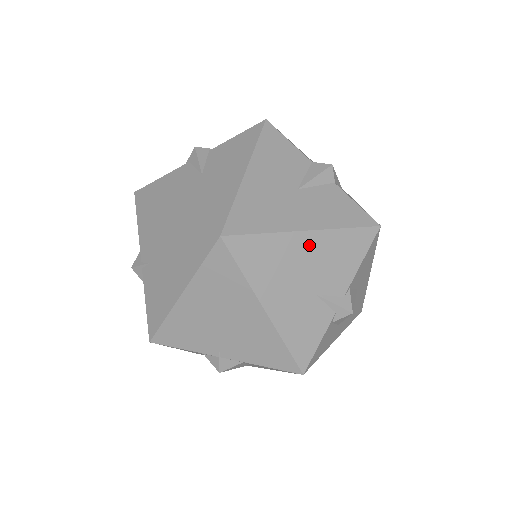
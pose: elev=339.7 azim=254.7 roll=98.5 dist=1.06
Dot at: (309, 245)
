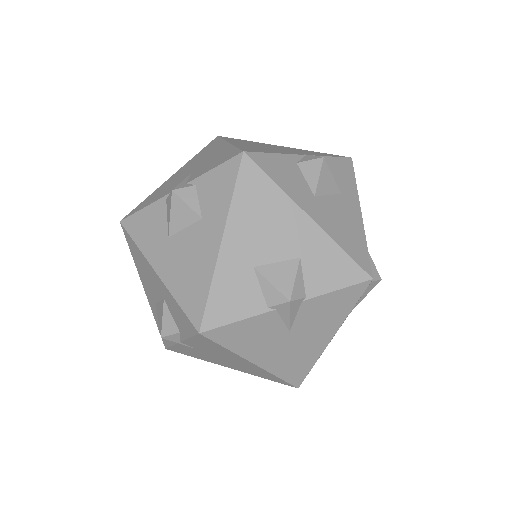
Dot at: occluded
